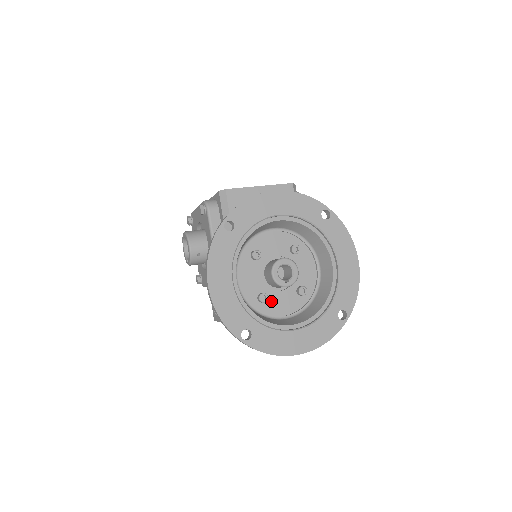
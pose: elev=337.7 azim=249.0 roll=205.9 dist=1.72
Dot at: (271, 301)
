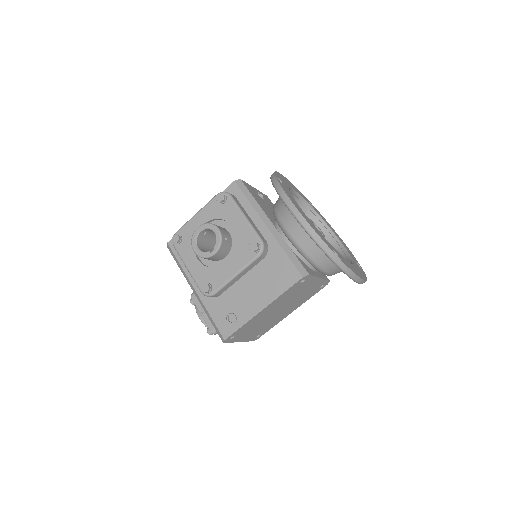
Dot at: occluded
